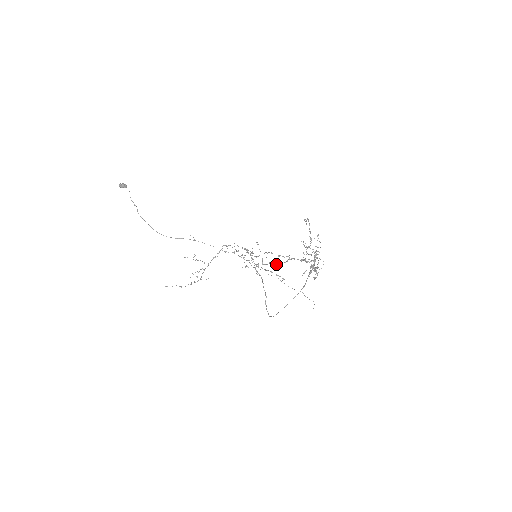
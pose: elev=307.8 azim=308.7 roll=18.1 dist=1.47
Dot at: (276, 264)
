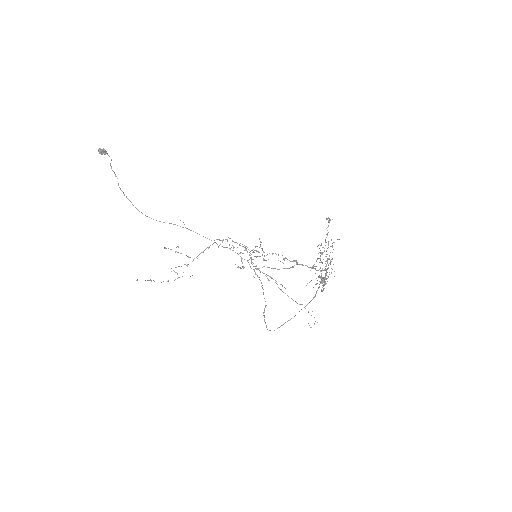
Dot at: occluded
